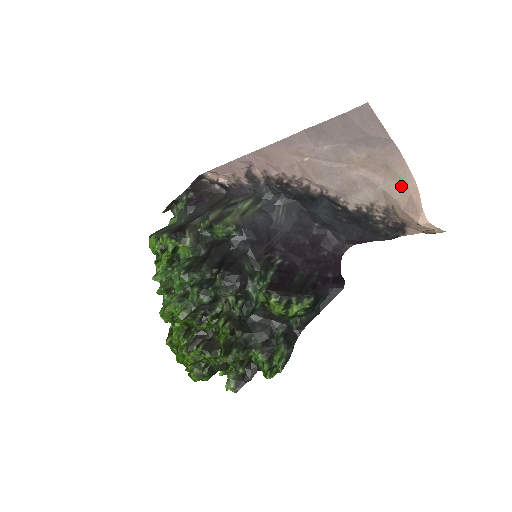
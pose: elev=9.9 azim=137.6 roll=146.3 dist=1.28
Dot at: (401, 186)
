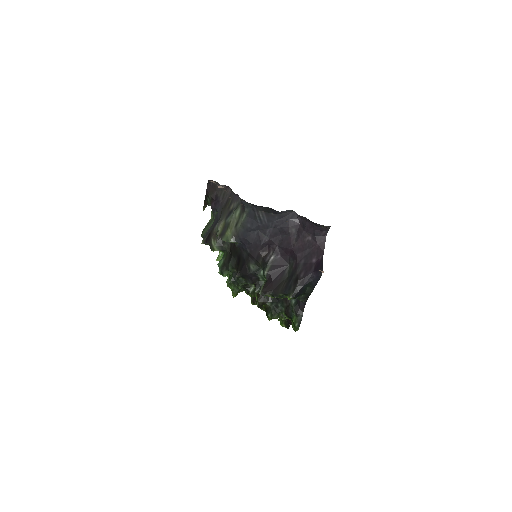
Dot at: occluded
